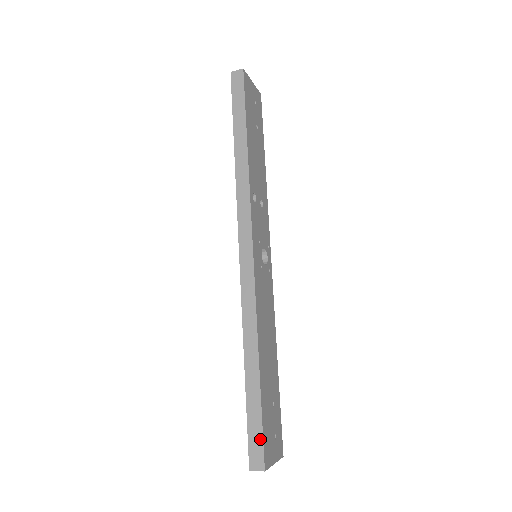
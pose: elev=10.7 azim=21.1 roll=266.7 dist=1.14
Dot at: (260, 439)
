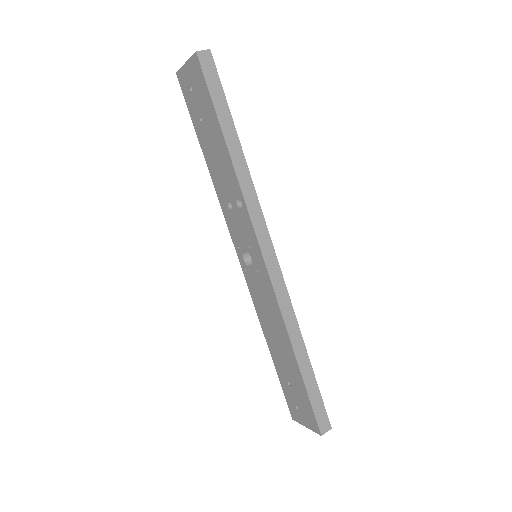
Dot at: (323, 408)
